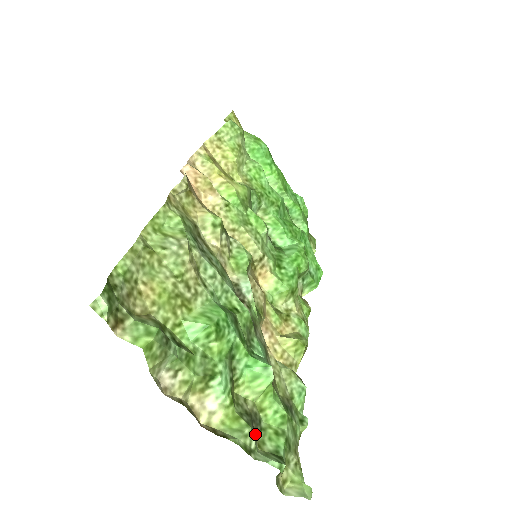
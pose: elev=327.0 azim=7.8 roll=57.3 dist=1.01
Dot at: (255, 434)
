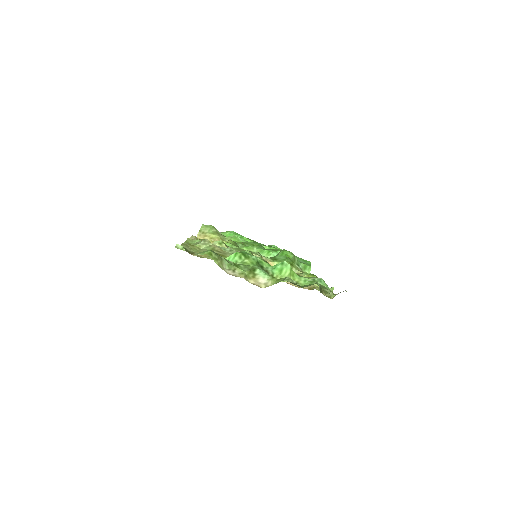
Dot at: occluded
